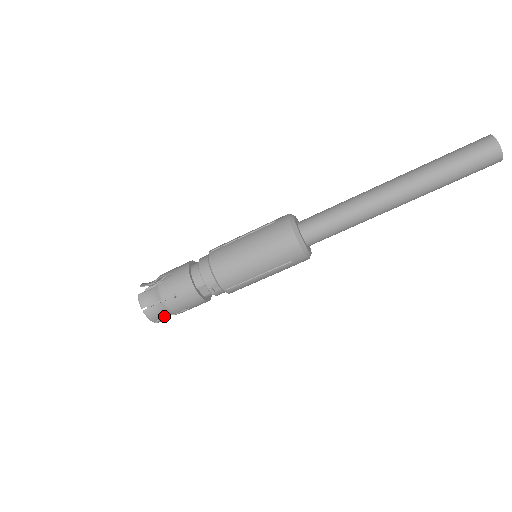
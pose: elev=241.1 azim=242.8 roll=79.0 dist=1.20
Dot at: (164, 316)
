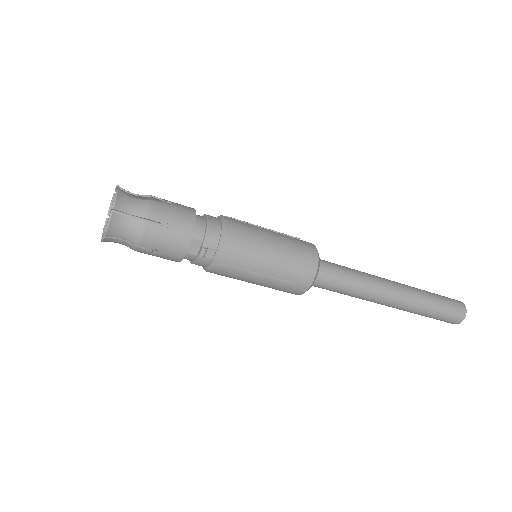
Dot at: (120, 238)
